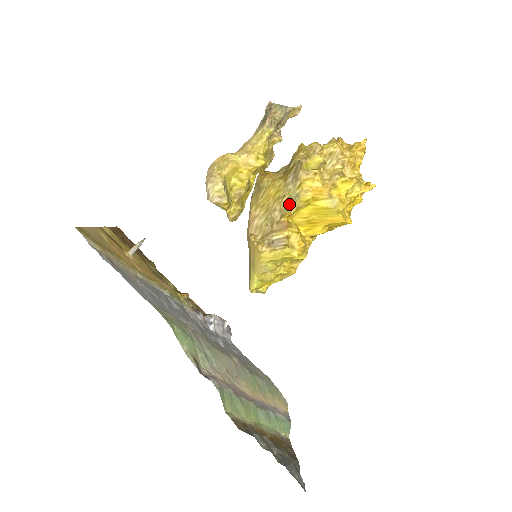
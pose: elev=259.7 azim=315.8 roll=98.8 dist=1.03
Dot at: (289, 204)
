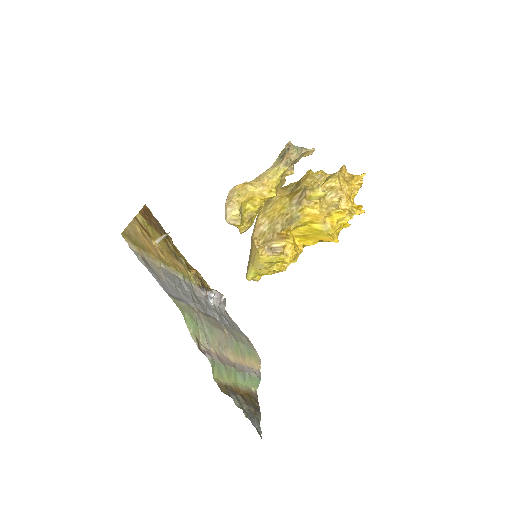
Dot at: (290, 222)
